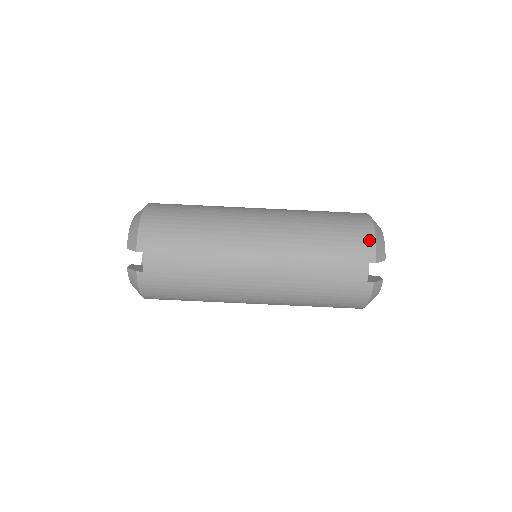
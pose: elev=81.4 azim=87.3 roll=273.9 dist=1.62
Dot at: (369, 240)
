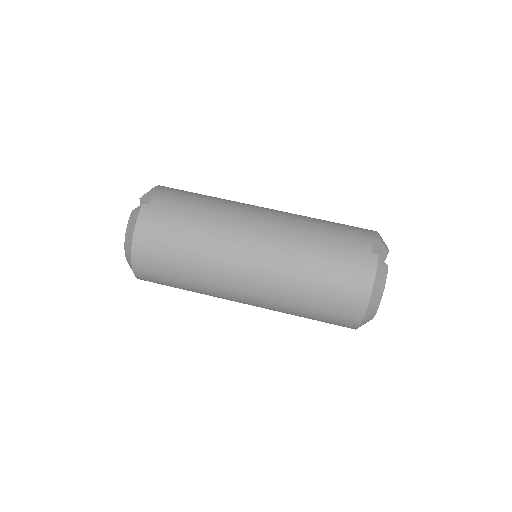
Dot at: (371, 230)
